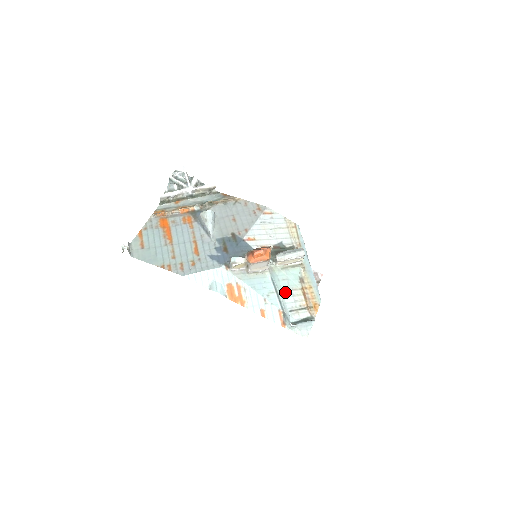
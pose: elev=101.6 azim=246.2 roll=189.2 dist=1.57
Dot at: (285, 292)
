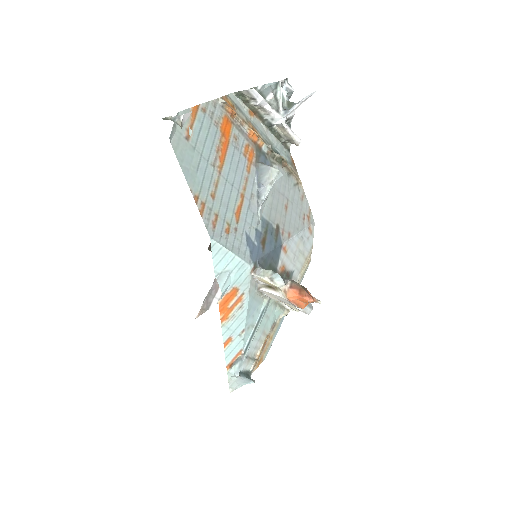
Dot at: (258, 332)
